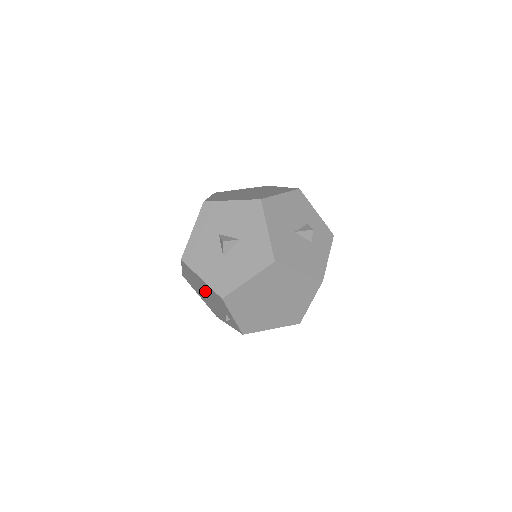
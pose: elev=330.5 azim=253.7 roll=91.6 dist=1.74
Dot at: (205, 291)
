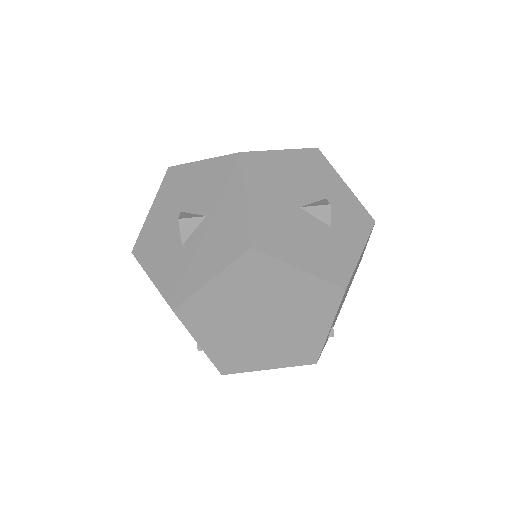
Dot at: occluded
